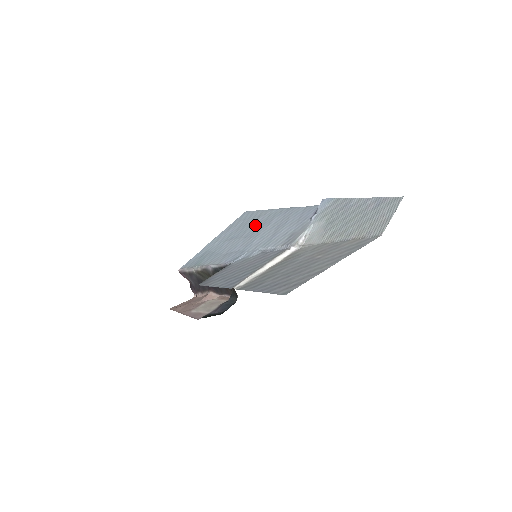
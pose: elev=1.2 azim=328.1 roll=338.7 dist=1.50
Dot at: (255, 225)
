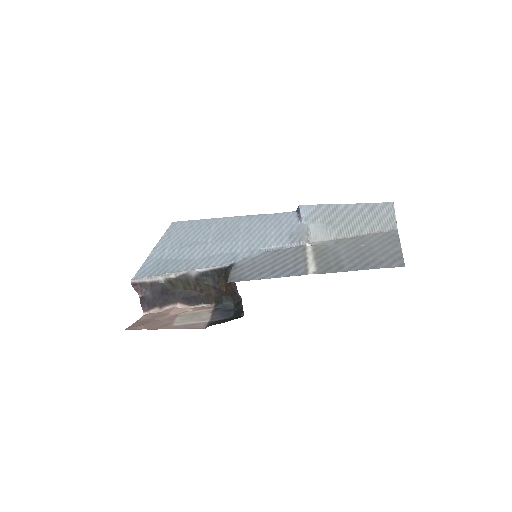
Dot at: (215, 231)
